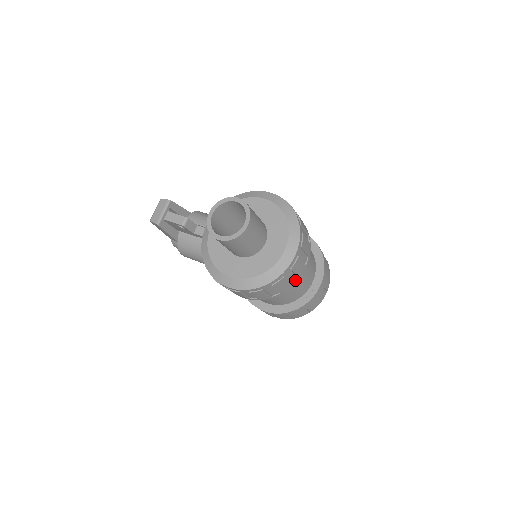
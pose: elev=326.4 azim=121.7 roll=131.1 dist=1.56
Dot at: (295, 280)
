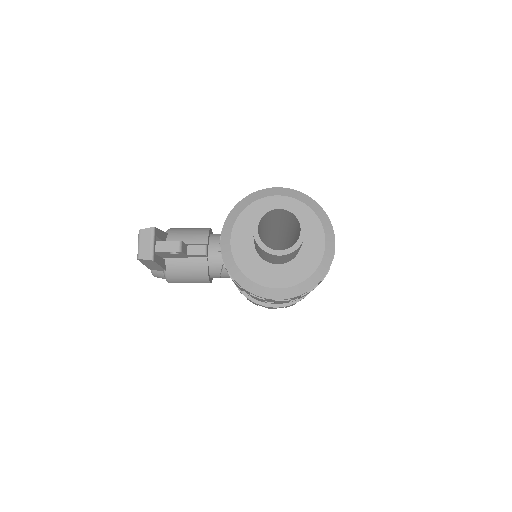
Dot at: occluded
